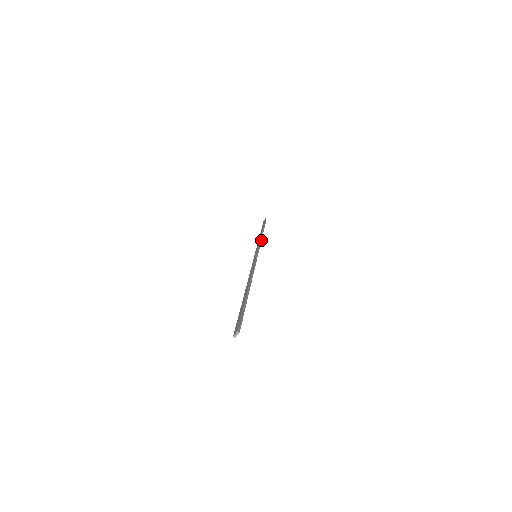
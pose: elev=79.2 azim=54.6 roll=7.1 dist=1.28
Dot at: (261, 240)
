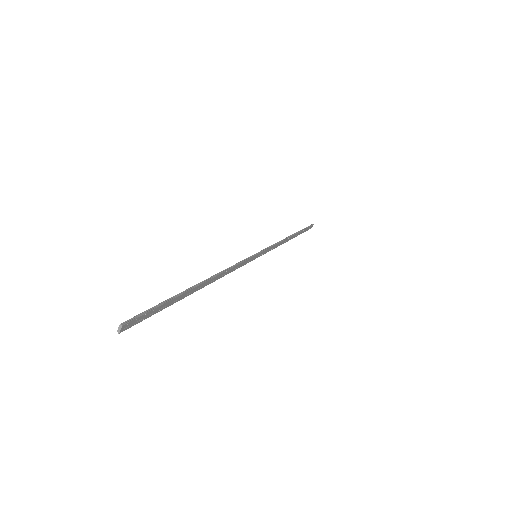
Dot at: (280, 242)
